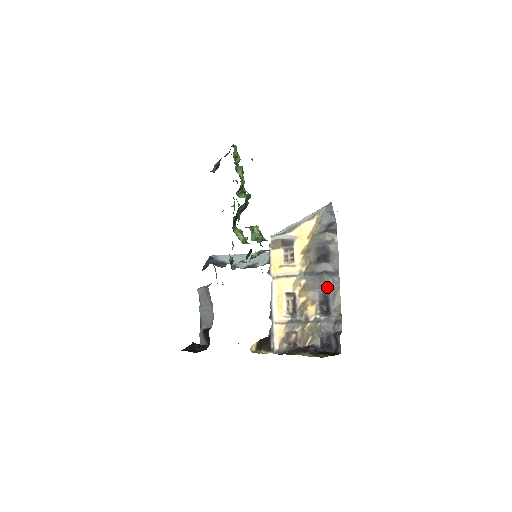
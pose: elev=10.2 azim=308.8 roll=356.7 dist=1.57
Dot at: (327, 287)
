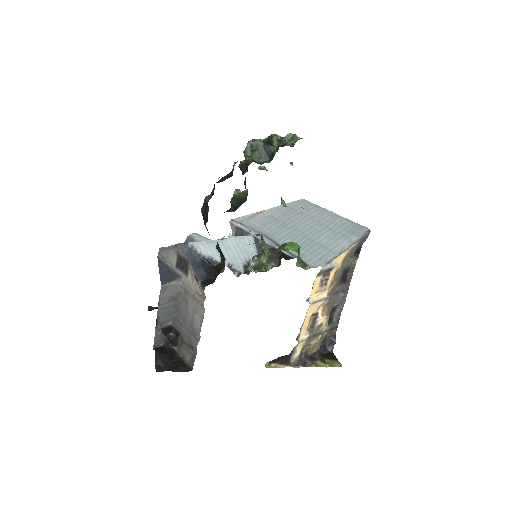
Dot at: (340, 303)
